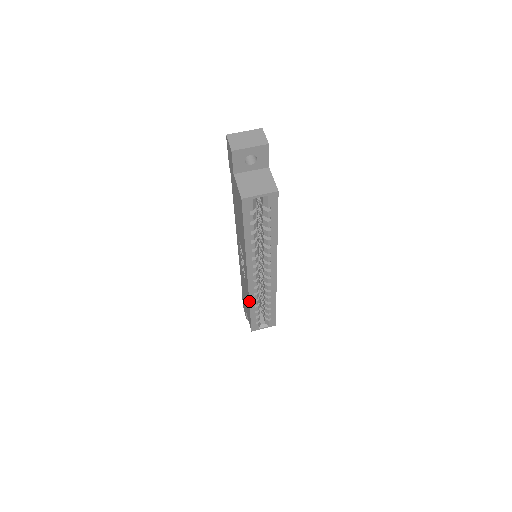
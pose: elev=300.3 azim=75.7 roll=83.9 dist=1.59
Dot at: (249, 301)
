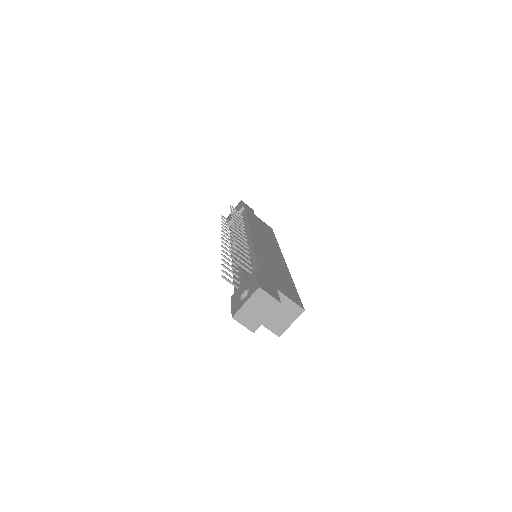
Dot at: occluded
